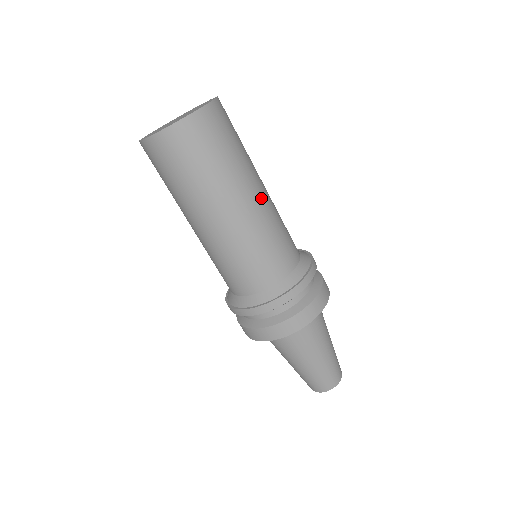
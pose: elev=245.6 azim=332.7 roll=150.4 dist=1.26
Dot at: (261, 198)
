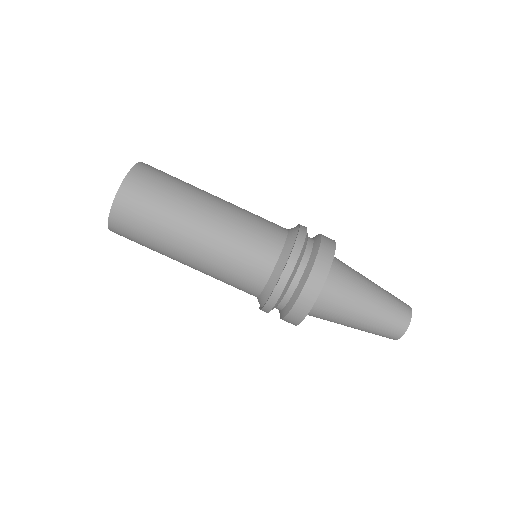
Dot at: (219, 205)
